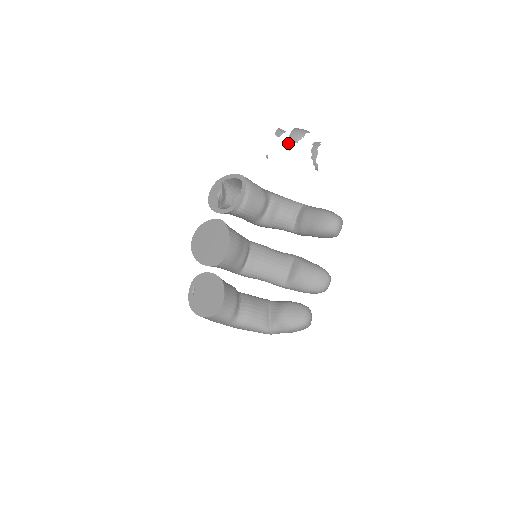
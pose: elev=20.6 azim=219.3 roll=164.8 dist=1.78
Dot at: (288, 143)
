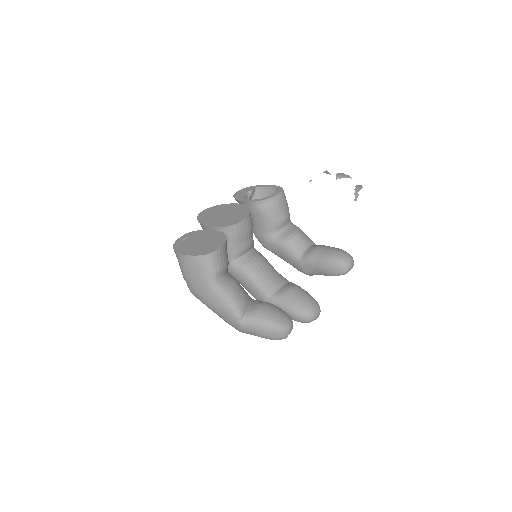
Dot at: (336, 175)
